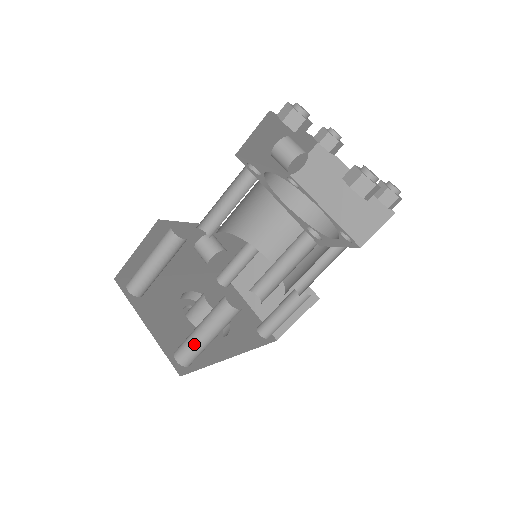
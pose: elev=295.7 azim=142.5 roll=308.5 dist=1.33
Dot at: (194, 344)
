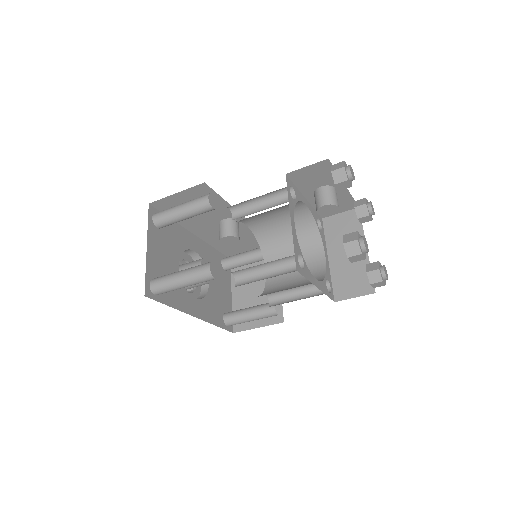
Dot at: (169, 281)
